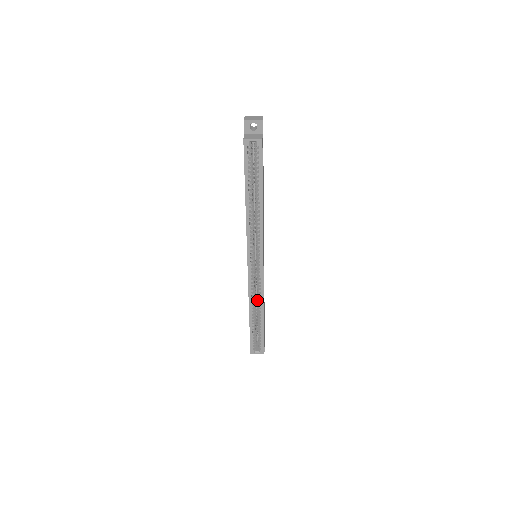
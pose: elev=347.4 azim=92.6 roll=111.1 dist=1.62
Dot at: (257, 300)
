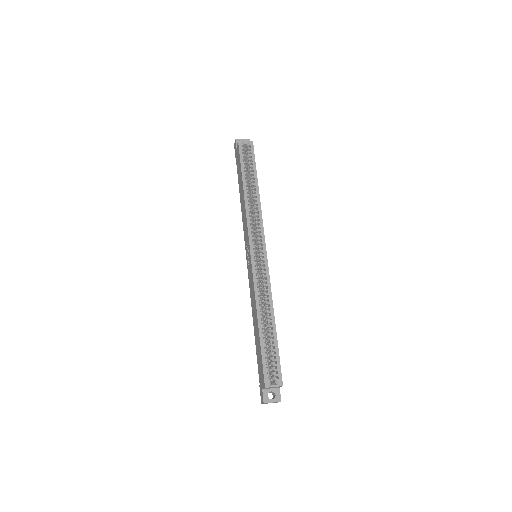
Dot at: occluded
